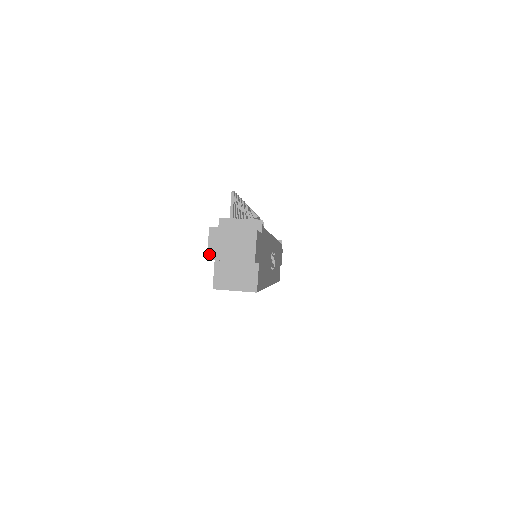
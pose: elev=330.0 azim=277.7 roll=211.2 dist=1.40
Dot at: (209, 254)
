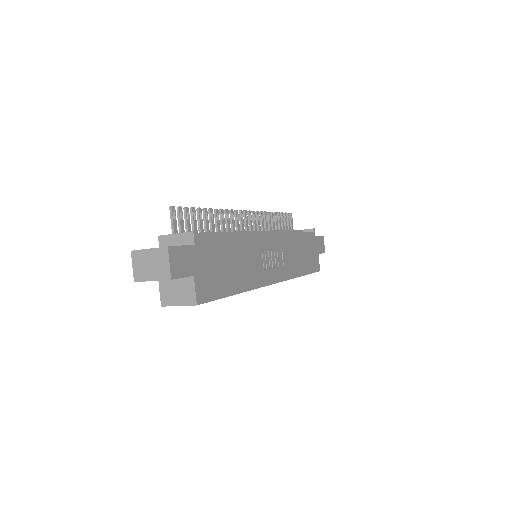
Dot at: (135, 277)
